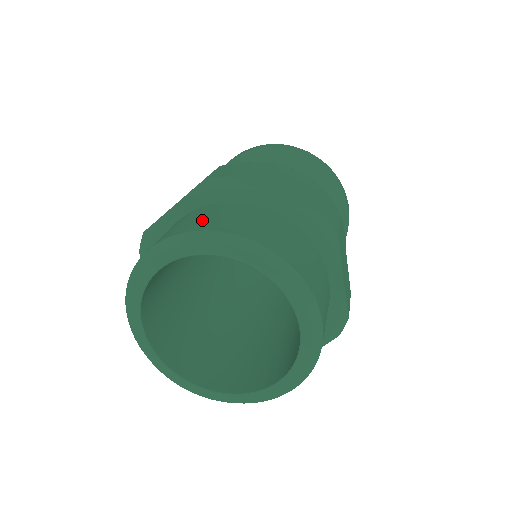
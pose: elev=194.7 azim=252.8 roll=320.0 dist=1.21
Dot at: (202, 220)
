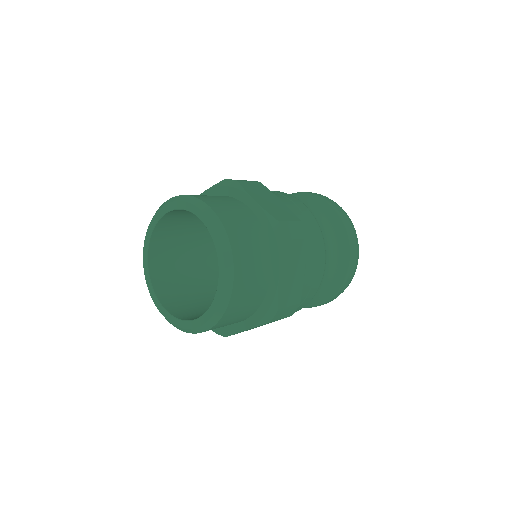
Dot at: (201, 195)
